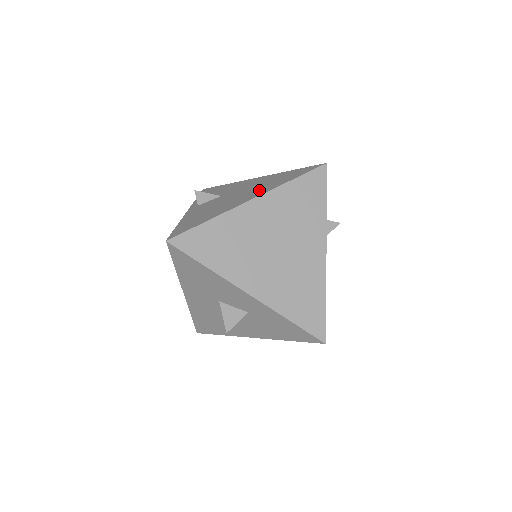
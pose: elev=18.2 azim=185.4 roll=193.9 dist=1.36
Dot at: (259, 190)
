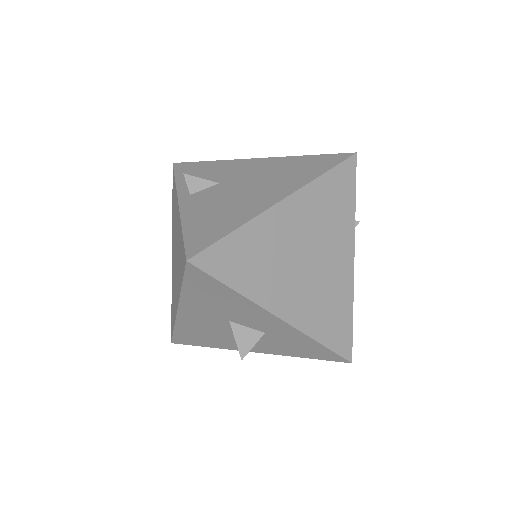
Dot at: (282, 184)
